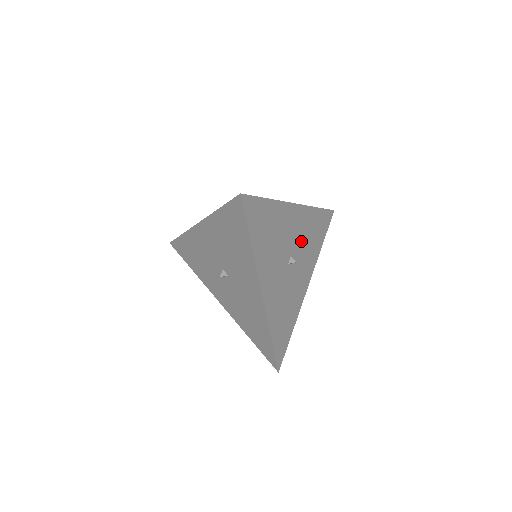
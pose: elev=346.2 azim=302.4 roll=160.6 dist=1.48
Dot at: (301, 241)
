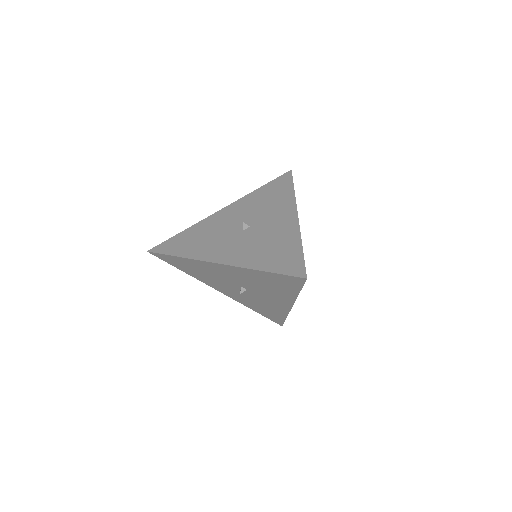
Dot at: occluded
